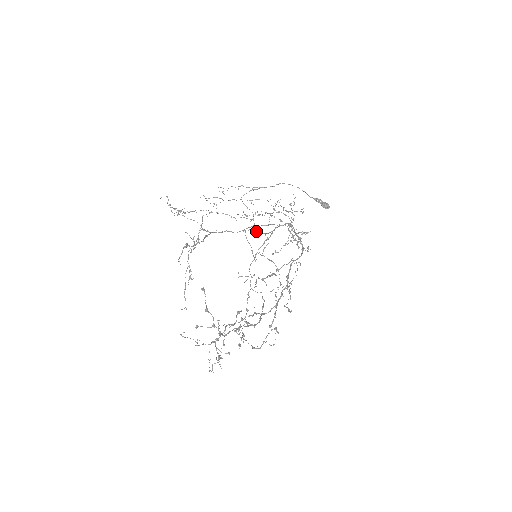
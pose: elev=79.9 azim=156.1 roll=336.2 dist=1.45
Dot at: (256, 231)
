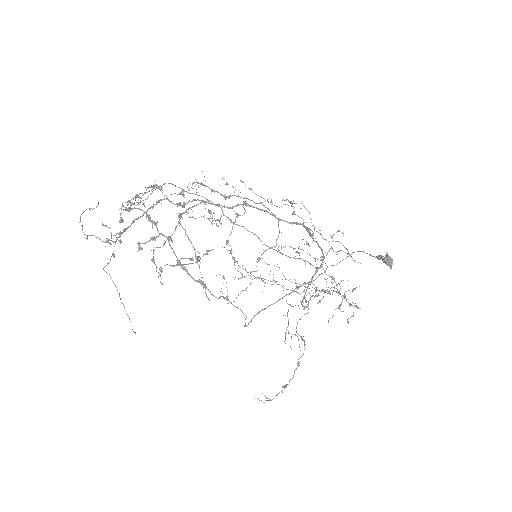
Dot at: (301, 304)
